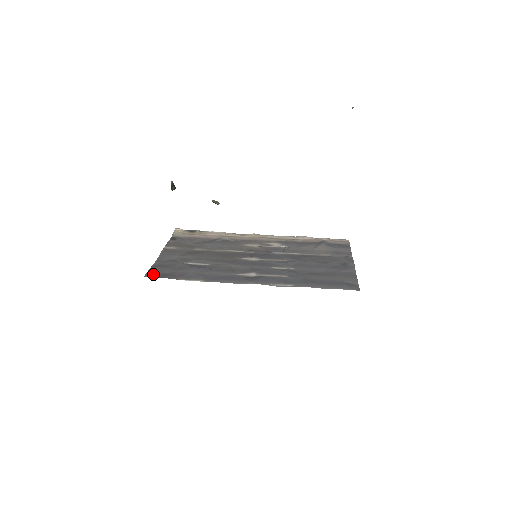
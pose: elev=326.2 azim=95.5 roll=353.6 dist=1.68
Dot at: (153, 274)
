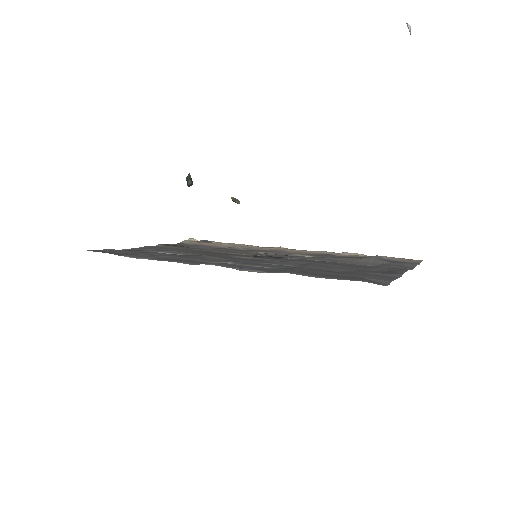
Dot at: (100, 251)
